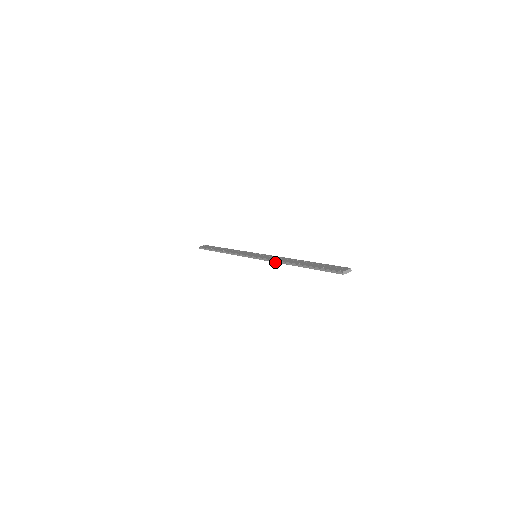
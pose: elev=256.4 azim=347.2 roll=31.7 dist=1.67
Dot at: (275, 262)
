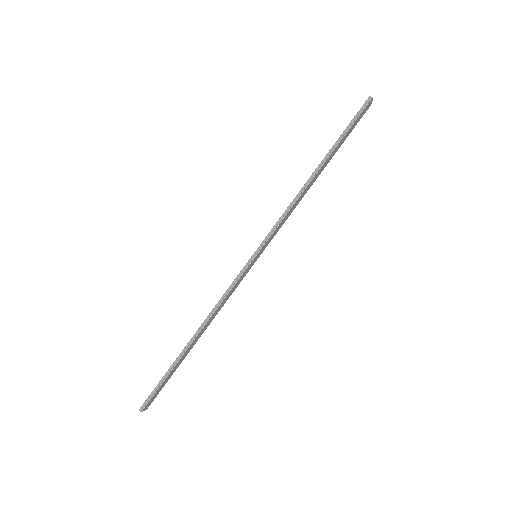
Dot at: (291, 207)
